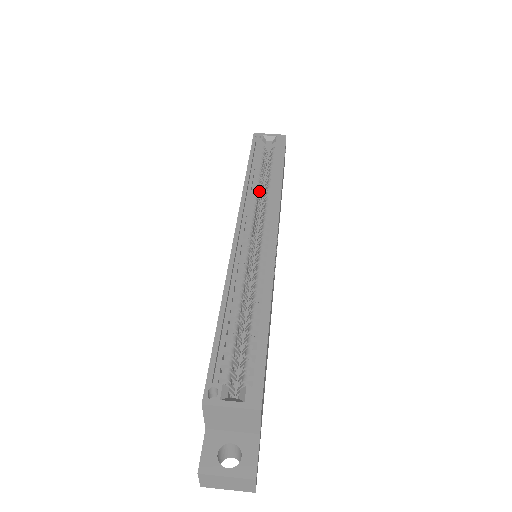
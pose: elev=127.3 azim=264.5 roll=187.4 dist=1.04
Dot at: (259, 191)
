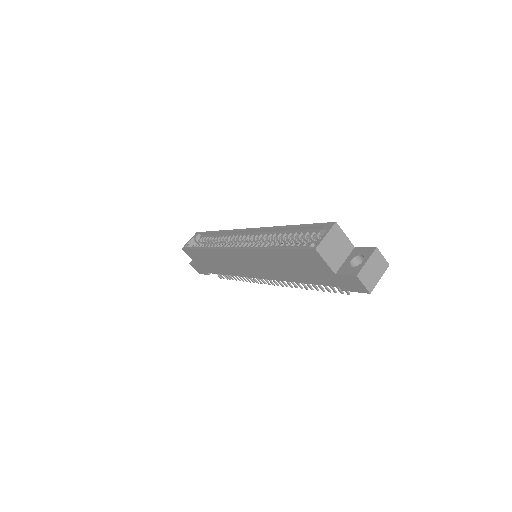
Dot at: occluded
